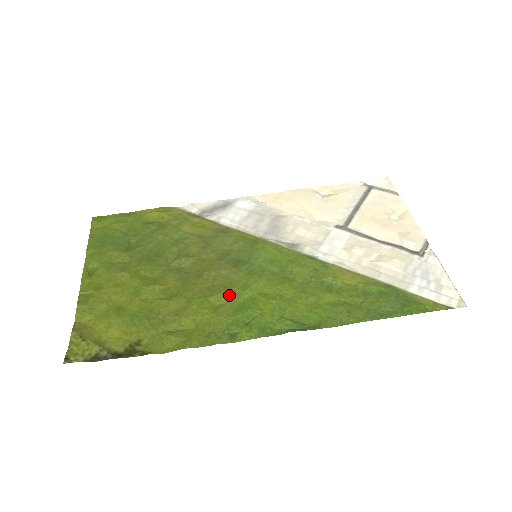
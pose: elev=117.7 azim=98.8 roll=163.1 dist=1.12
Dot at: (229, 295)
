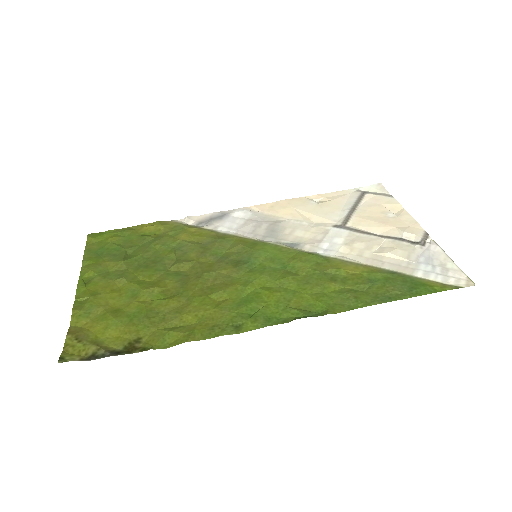
Dot at: (231, 291)
